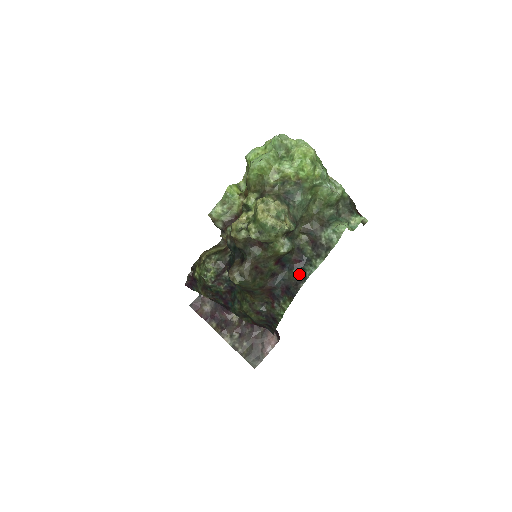
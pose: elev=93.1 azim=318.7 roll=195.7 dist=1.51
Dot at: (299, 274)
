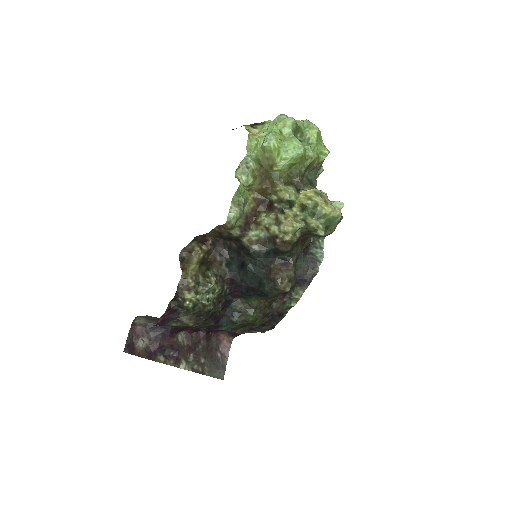
Dot at: (310, 260)
